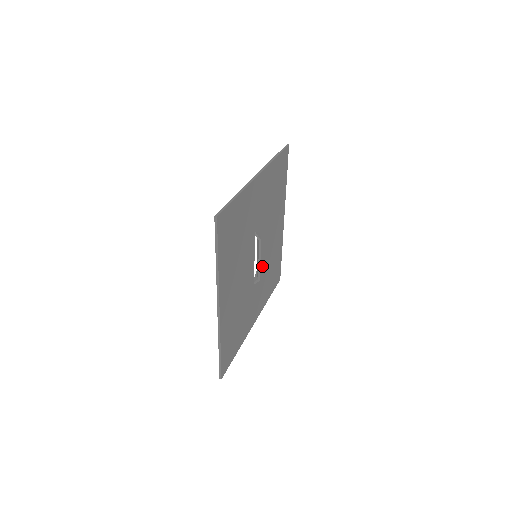
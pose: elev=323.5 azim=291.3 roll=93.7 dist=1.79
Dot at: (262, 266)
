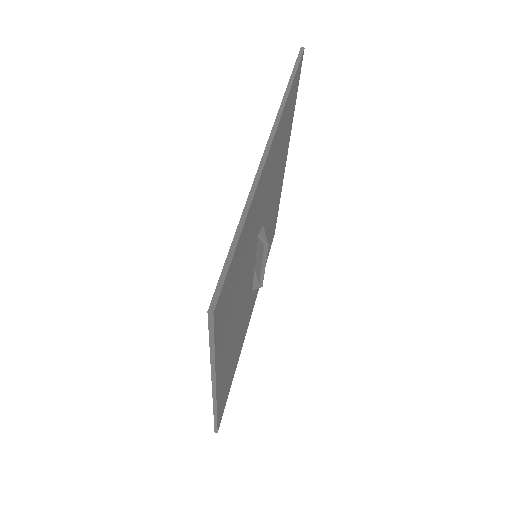
Dot at: occluded
